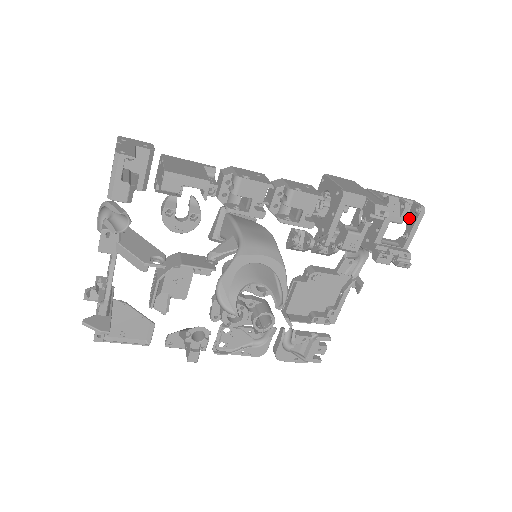
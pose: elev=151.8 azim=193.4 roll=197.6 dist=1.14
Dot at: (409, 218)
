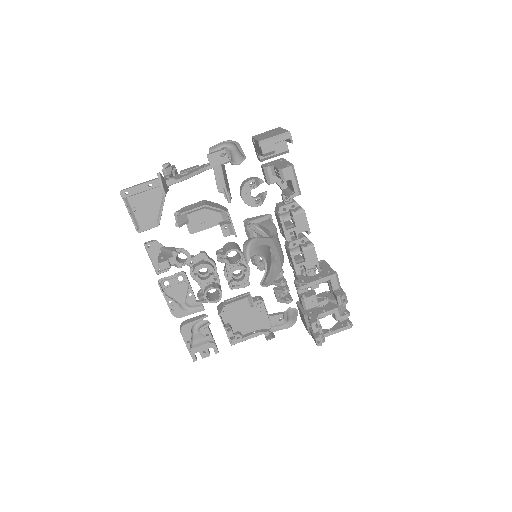
Dot at: (339, 324)
